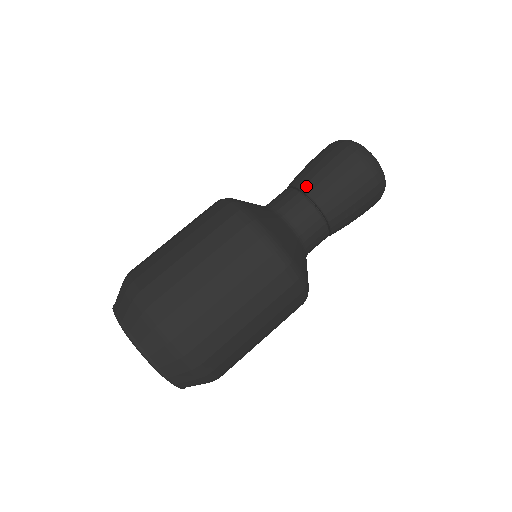
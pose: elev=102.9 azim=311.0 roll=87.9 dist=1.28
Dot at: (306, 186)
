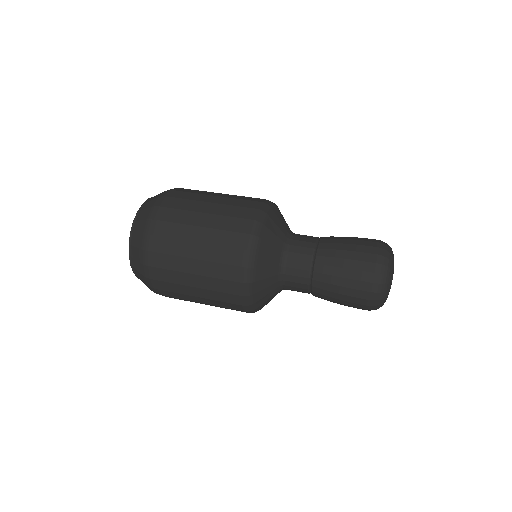
Dot at: (324, 243)
